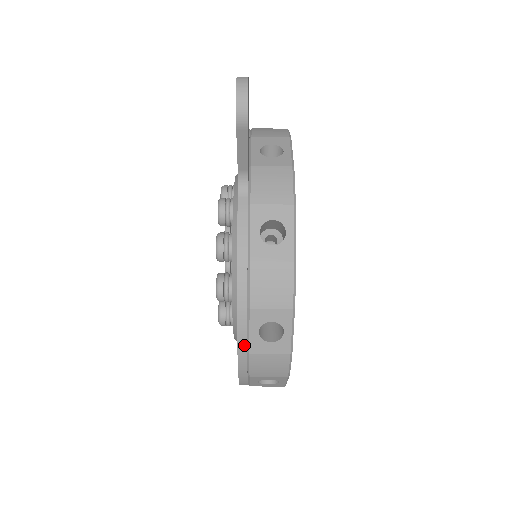
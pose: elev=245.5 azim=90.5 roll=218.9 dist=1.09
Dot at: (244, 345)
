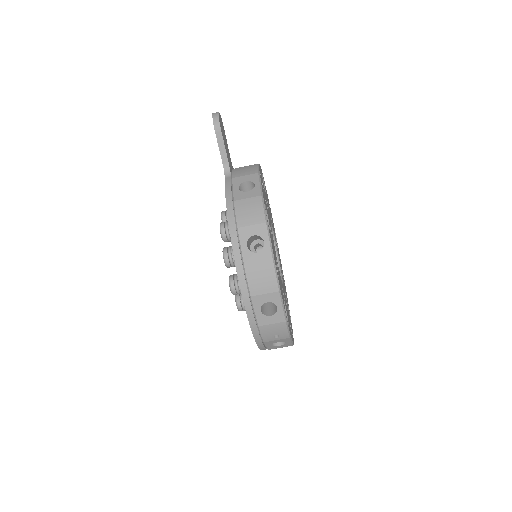
Dot at: (239, 259)
